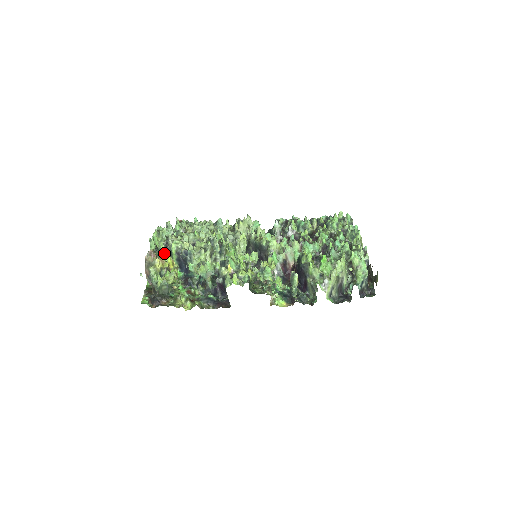
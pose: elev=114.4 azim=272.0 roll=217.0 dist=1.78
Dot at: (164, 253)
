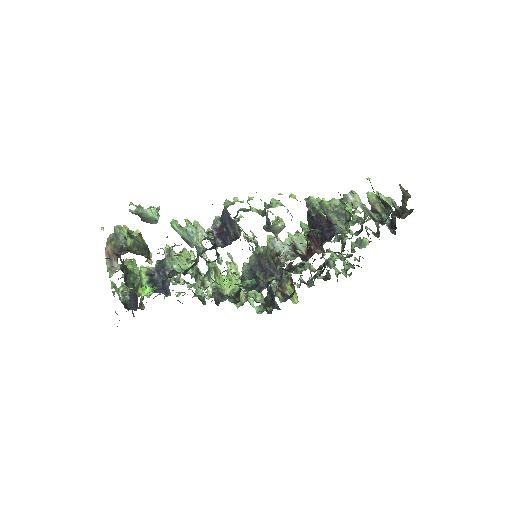
Dot at: (131, 263)
